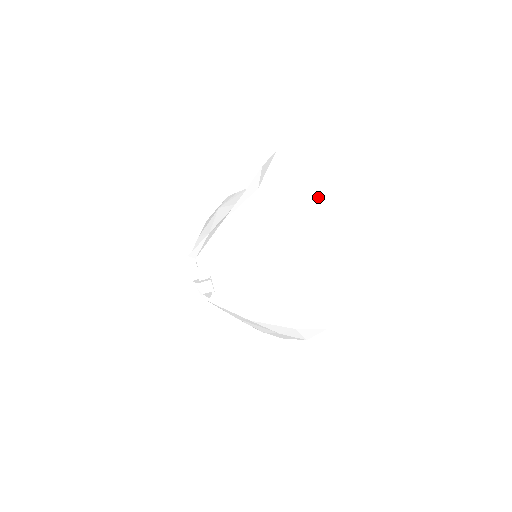
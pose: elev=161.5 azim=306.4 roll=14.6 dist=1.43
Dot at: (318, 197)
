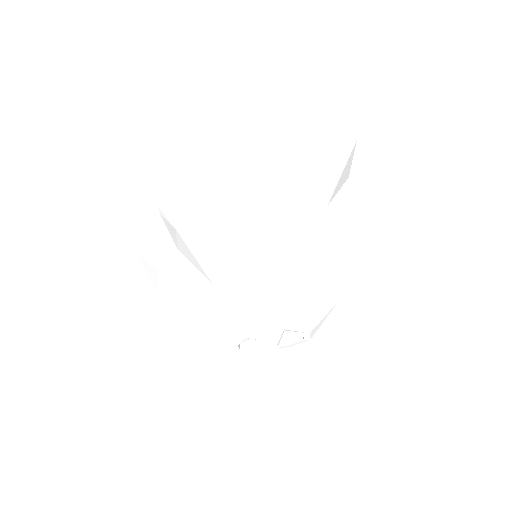
Dot at: (269, 144)
